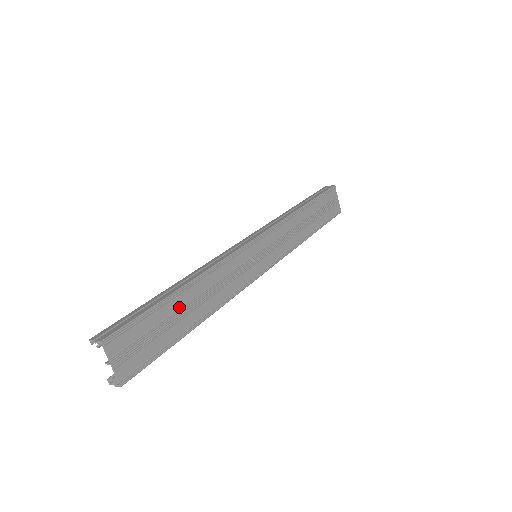
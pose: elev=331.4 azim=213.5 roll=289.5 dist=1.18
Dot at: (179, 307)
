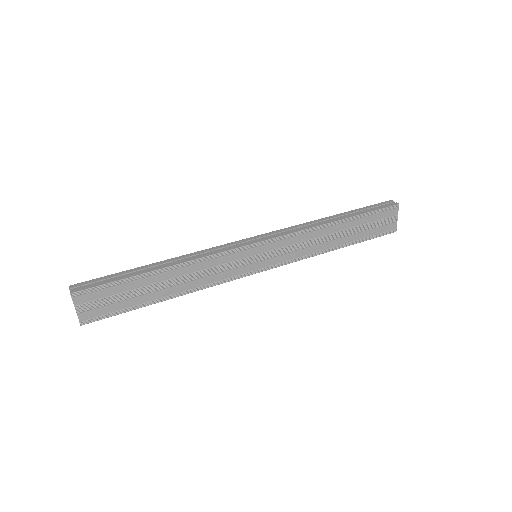
Dot at: (150, 284)
